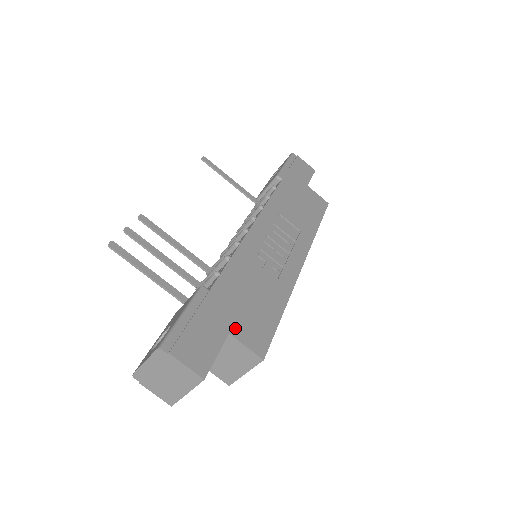
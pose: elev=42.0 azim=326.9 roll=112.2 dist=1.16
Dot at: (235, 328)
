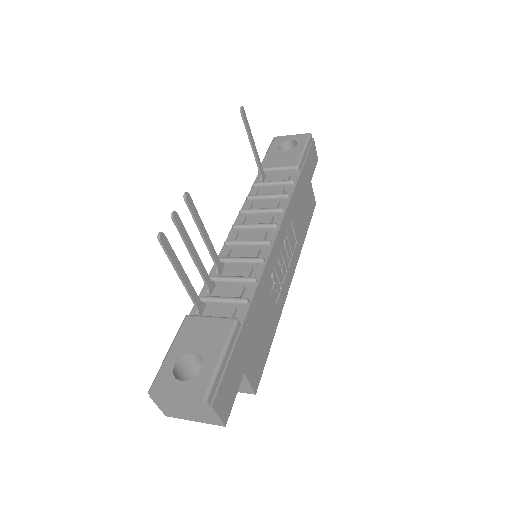
Dot at: (248, 366)
